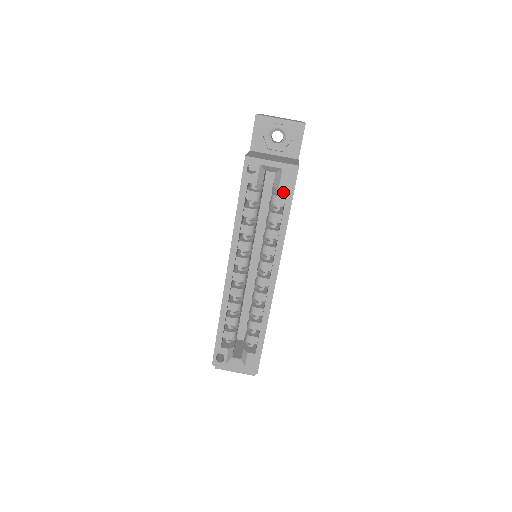
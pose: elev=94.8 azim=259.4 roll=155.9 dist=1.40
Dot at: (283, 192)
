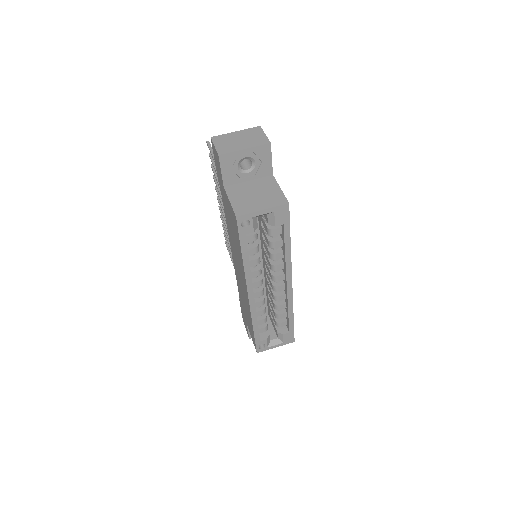
Dot at: occluded
